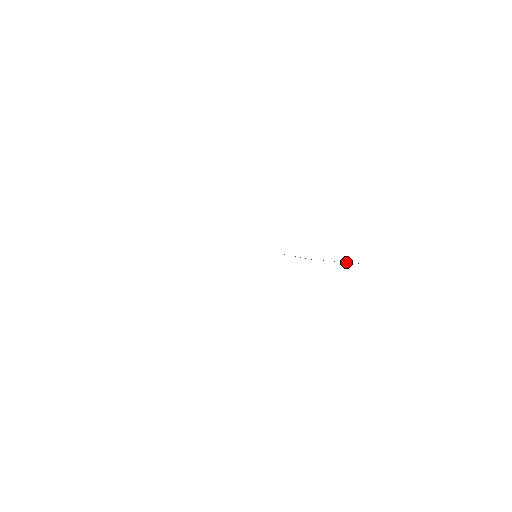
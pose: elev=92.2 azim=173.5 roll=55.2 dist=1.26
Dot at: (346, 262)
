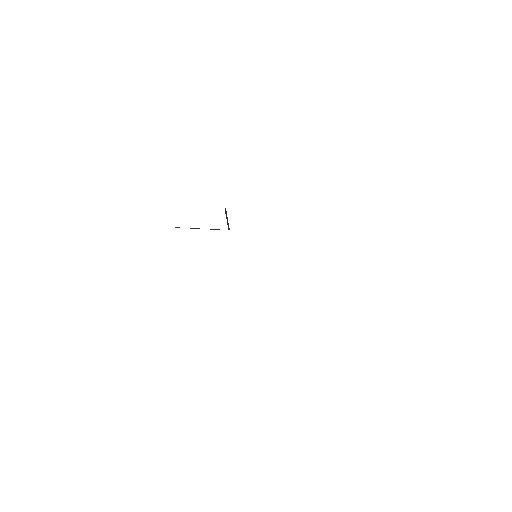
Dot at: occluded
